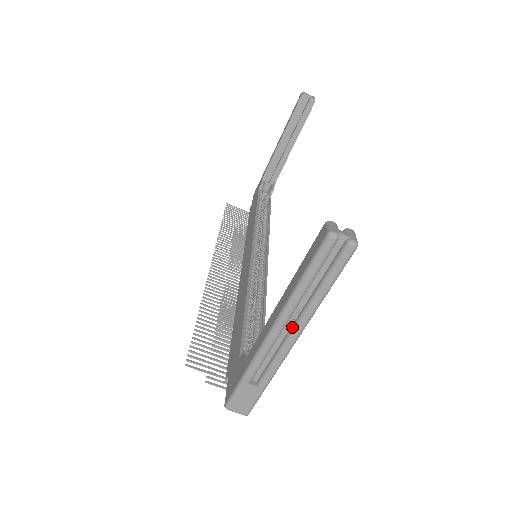
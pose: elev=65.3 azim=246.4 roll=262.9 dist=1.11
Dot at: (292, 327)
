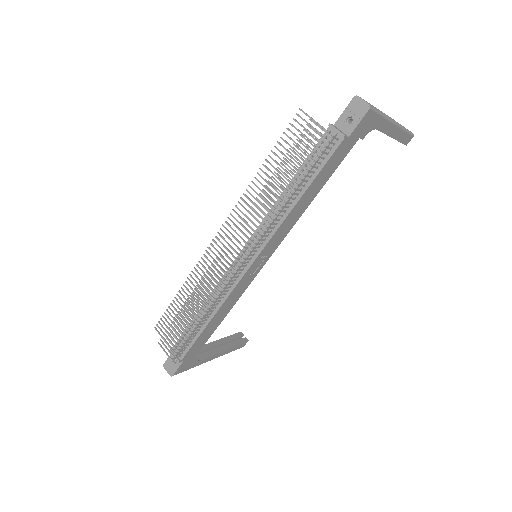
Dot at: occluded
